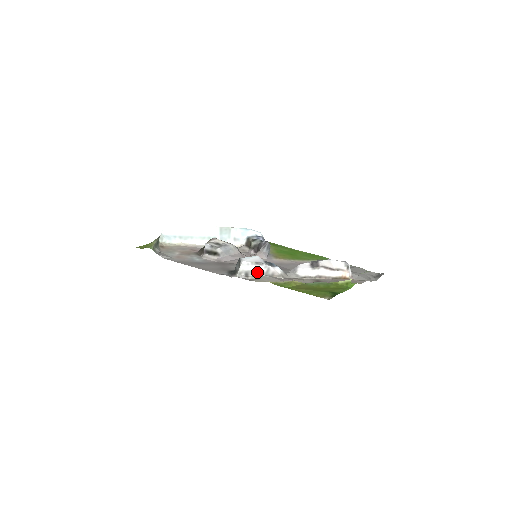
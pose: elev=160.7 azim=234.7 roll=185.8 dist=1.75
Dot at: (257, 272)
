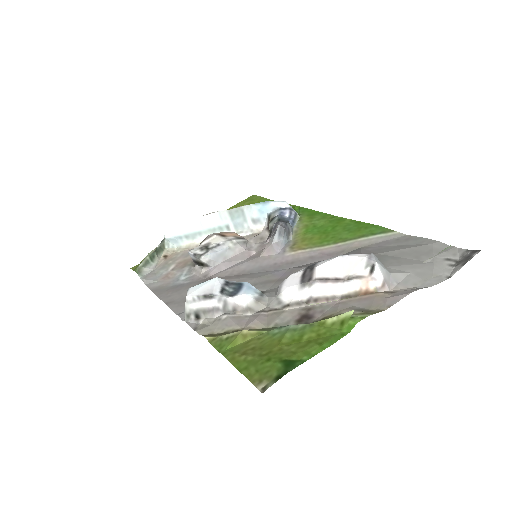
Dot at: (210, 310)
